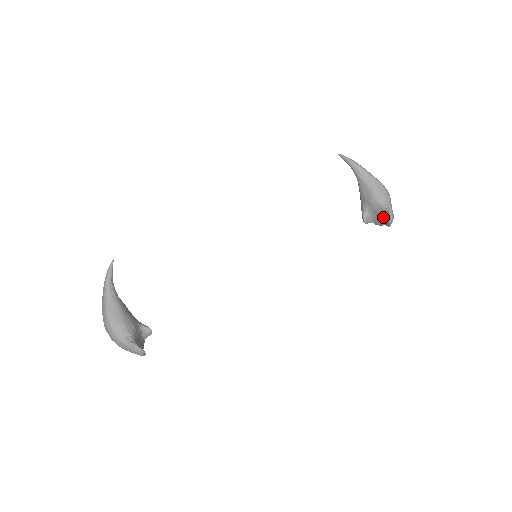
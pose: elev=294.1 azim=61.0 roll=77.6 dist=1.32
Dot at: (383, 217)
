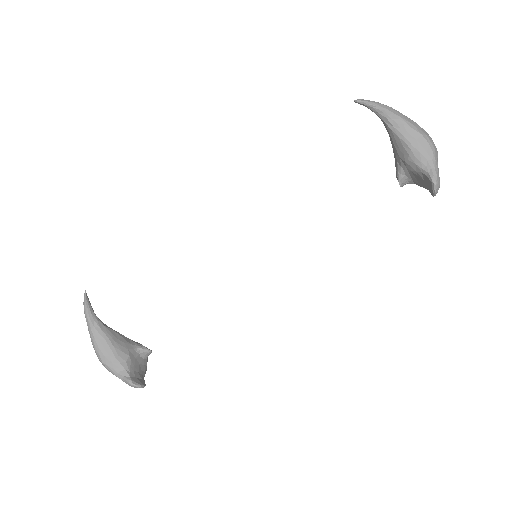
Dot at: (425, 183)
